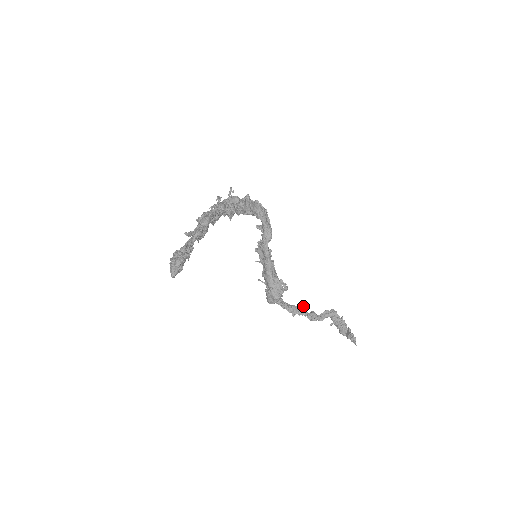
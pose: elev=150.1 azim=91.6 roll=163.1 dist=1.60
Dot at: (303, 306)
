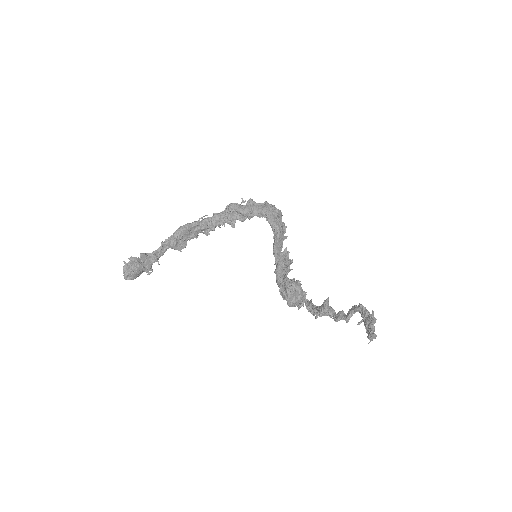
Dot at: (323, 304)
